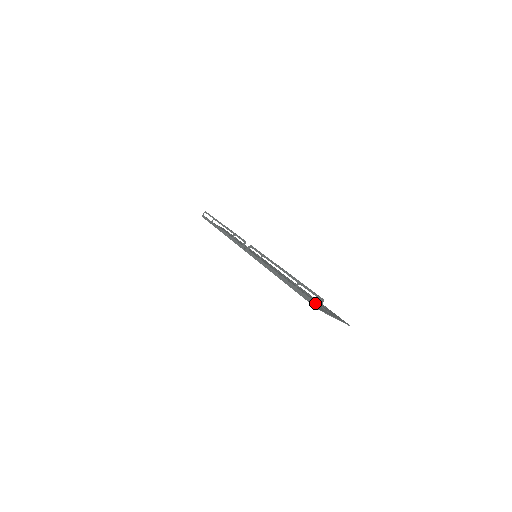
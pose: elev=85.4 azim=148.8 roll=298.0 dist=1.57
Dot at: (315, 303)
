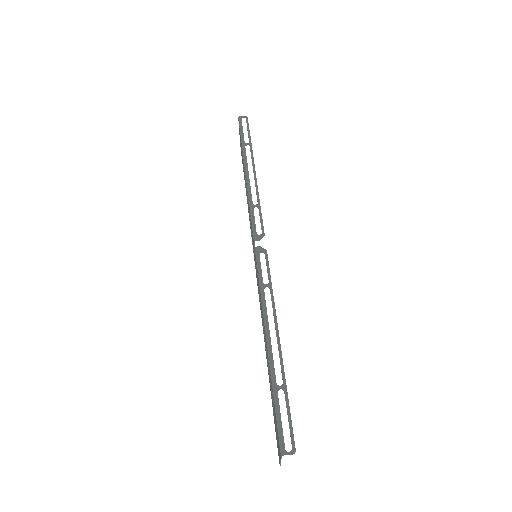
Dot at: (284, 443)
